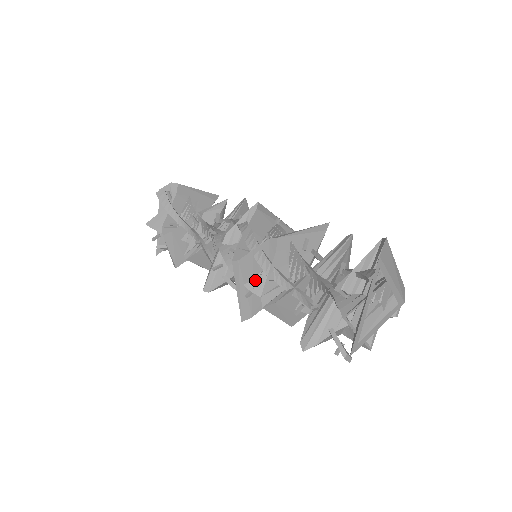
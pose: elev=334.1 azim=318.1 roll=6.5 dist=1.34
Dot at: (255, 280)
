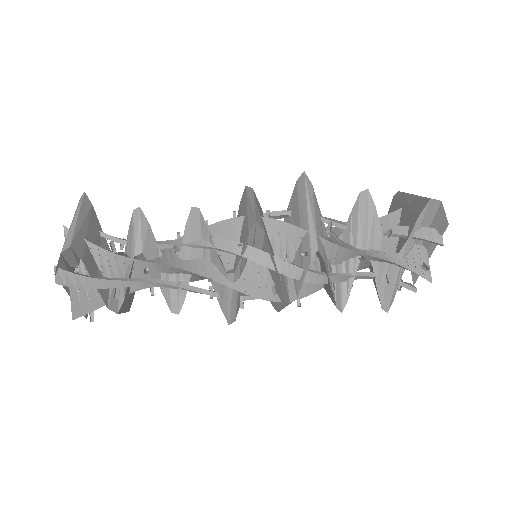
Dot at: occluded
